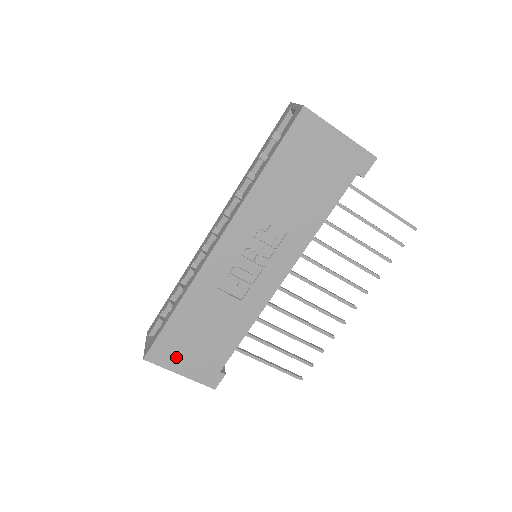
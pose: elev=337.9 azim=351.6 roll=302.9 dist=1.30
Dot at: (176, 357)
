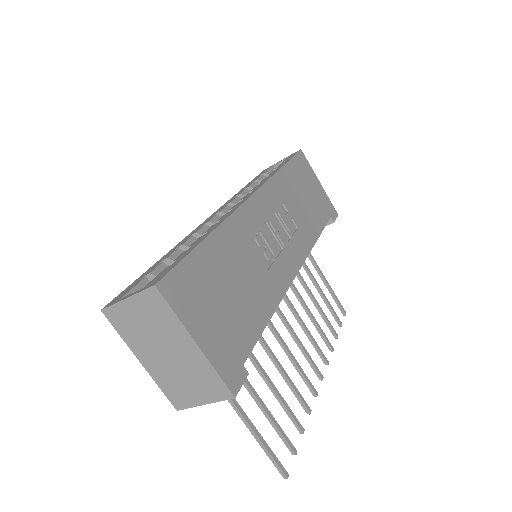
Dot at: (197, 308)
